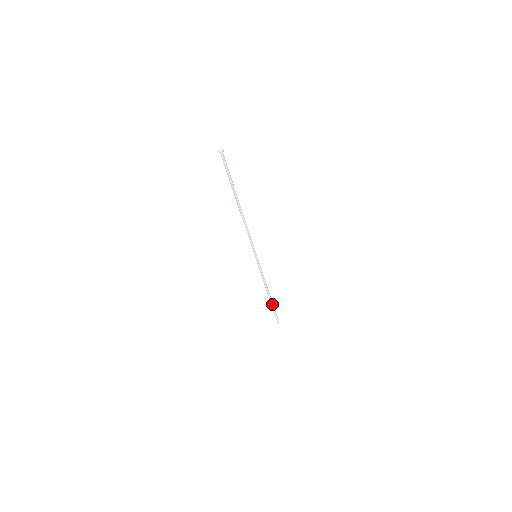
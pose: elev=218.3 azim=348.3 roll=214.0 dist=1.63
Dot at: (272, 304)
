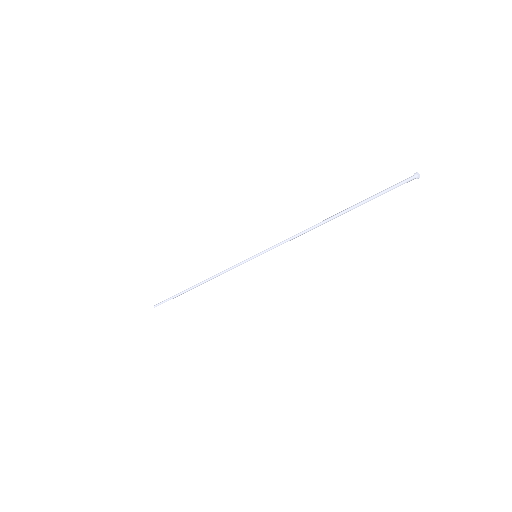
Dot at: (185, 292)
